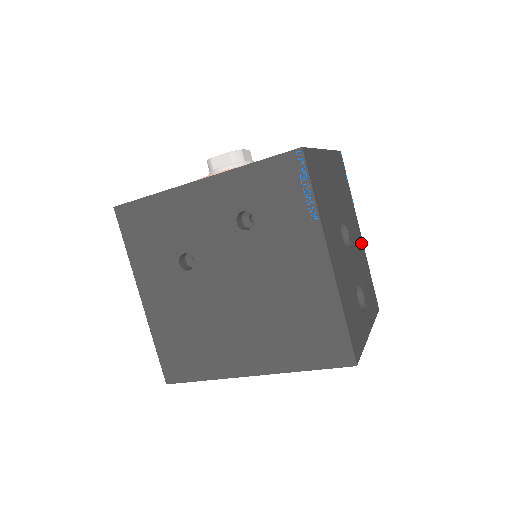
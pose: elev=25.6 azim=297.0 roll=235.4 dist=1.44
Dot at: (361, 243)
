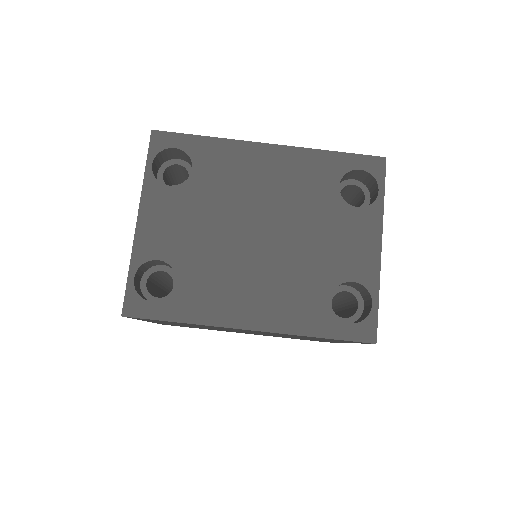
Dot at: occluded
